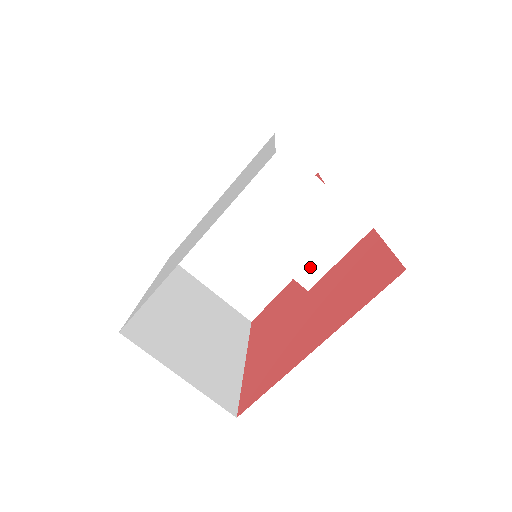
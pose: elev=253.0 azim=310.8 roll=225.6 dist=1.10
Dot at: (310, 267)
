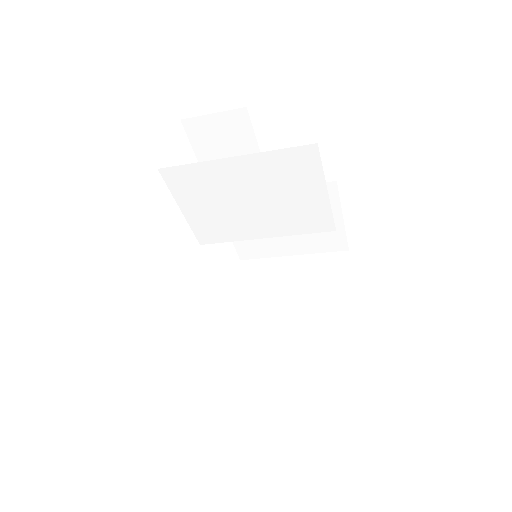
Dot at: (312, 216)
